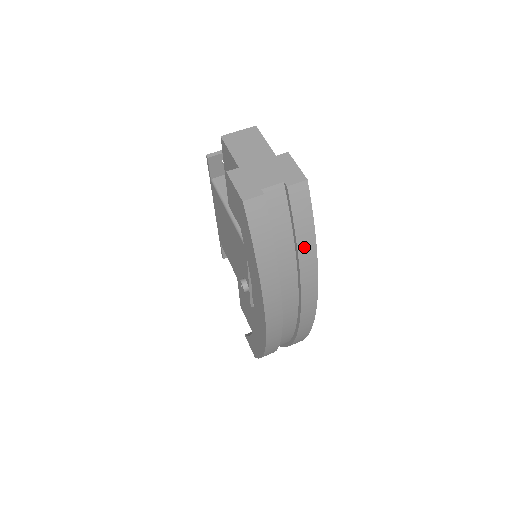
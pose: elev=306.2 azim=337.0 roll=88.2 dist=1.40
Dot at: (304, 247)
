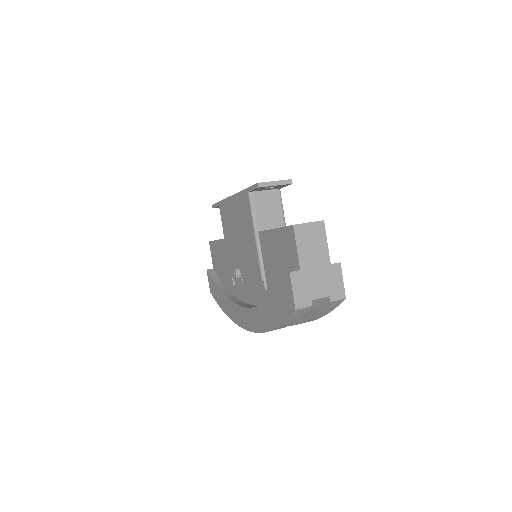
Dot at: (313, 319)
